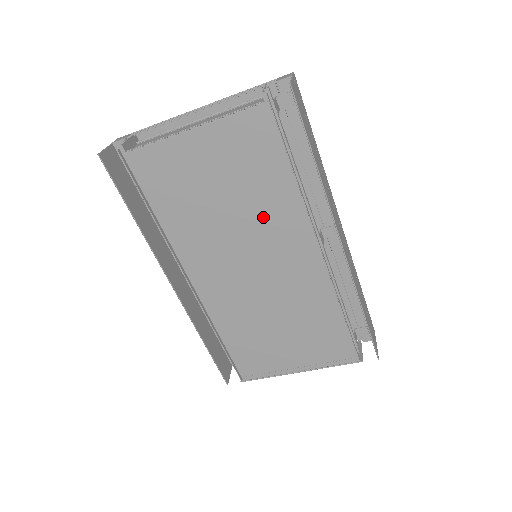
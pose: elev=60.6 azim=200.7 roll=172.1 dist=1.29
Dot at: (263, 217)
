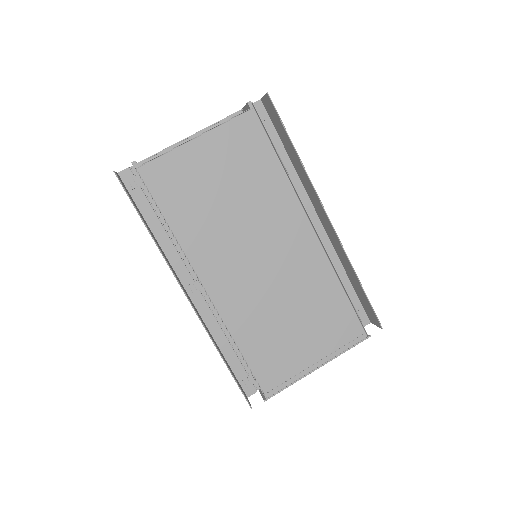
Dot at: (262, 205)
